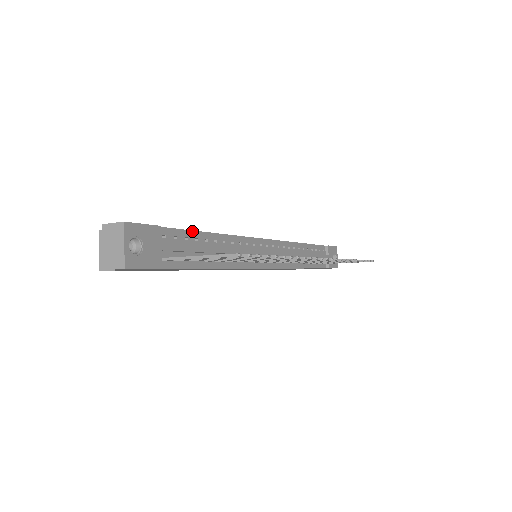
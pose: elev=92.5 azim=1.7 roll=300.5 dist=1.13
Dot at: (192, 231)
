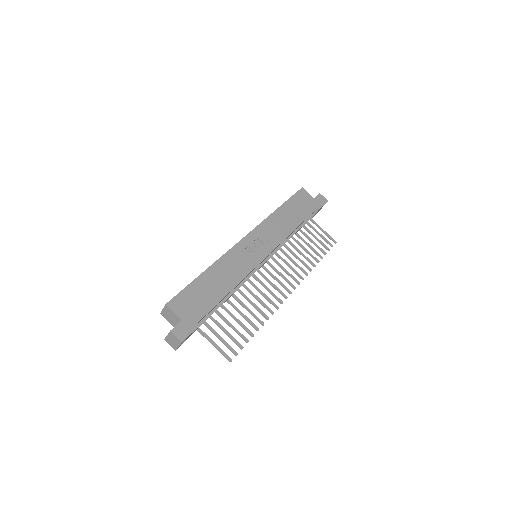
Dot at: occluded
